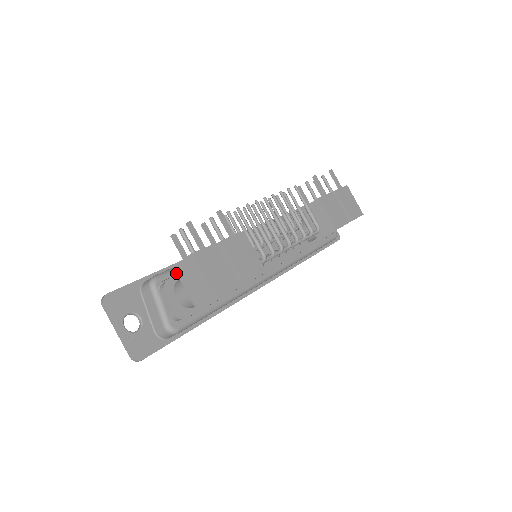
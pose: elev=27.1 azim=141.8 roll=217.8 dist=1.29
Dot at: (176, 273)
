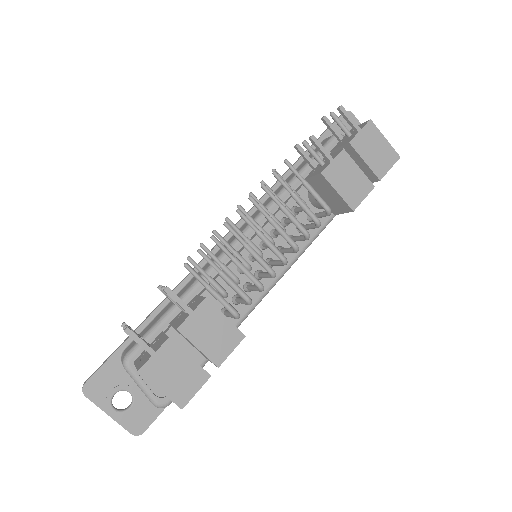
Dot at: (150, 341)
